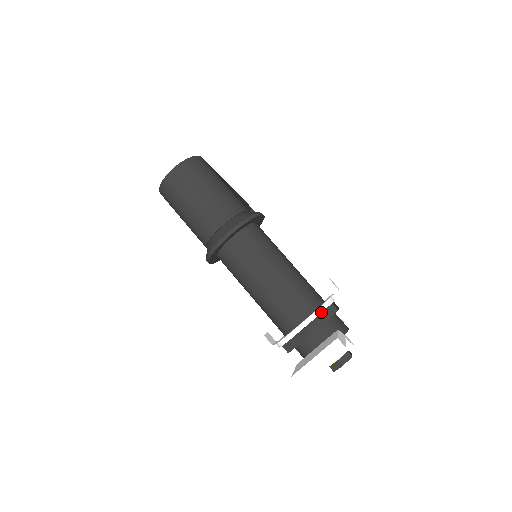
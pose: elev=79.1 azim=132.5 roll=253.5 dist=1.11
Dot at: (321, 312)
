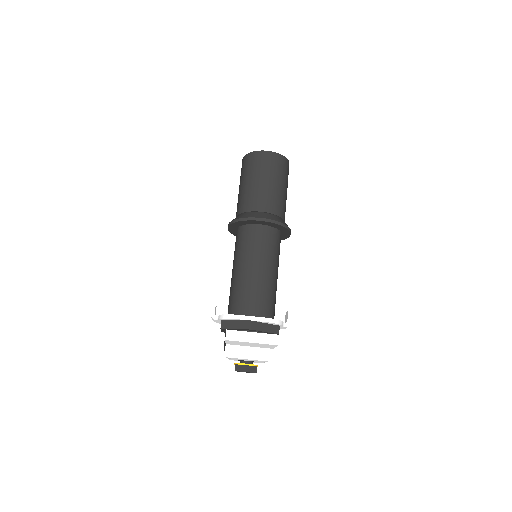
Dot at: (271, 322)
